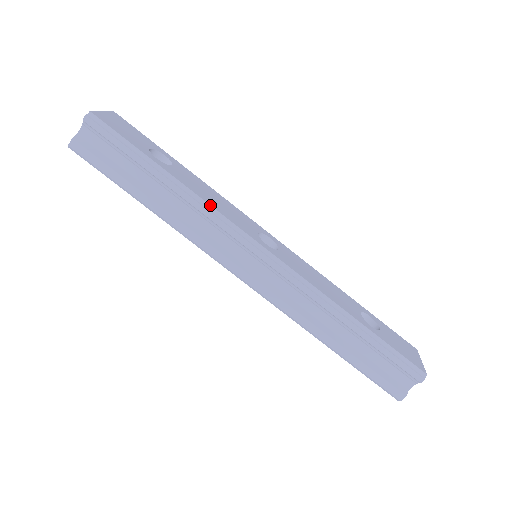
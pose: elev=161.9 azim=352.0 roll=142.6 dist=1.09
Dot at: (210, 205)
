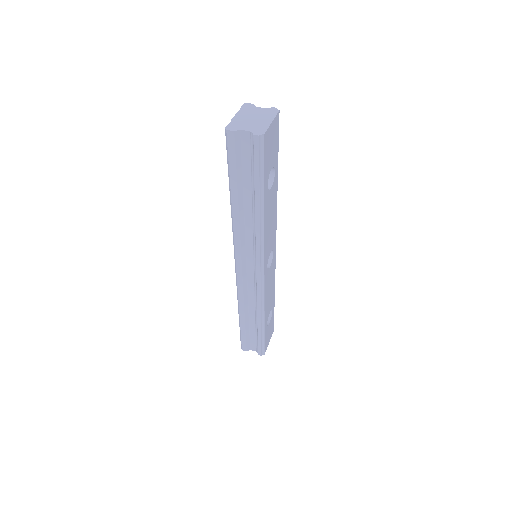
Dot at: (264, 236)
